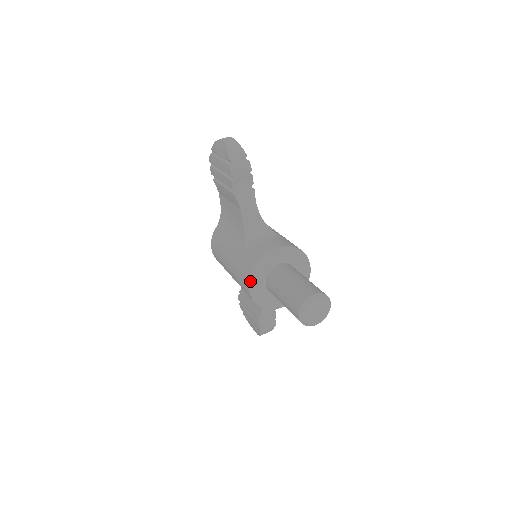
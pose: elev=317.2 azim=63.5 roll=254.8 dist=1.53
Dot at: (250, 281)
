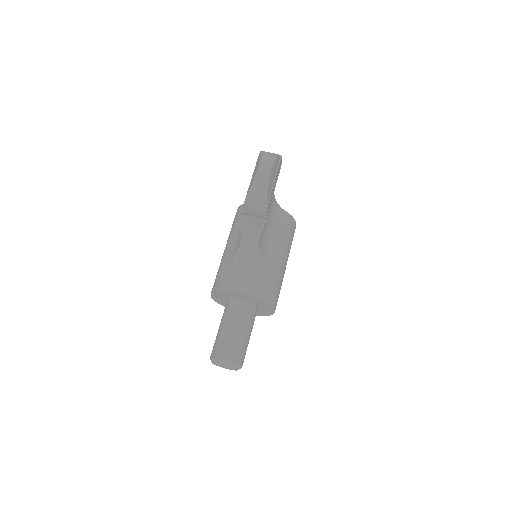
Dot at: (212, 293)
